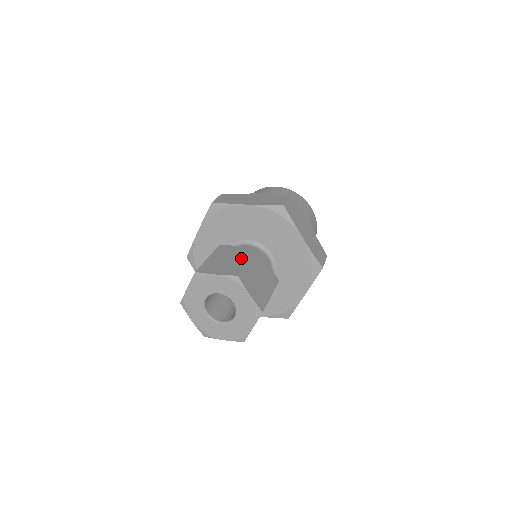
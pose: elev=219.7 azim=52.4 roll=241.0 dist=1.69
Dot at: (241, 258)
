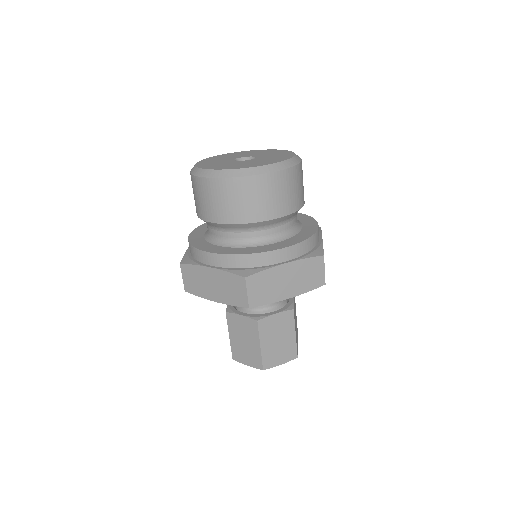
Dot at: (253, 341)
